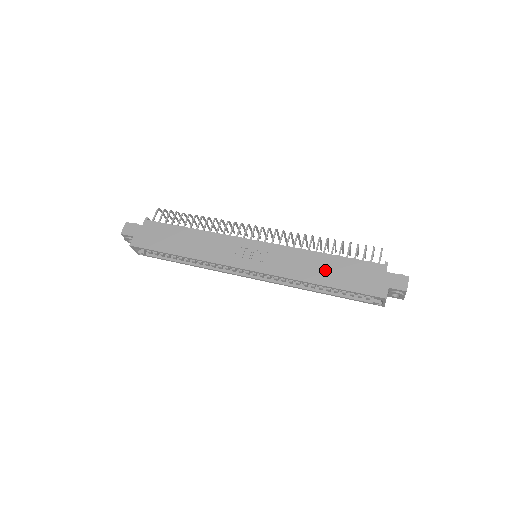
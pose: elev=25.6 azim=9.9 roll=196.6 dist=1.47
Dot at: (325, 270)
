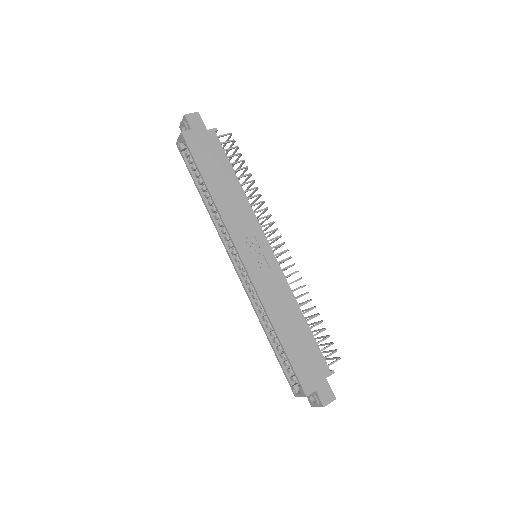
Dot at: (291, 327)
